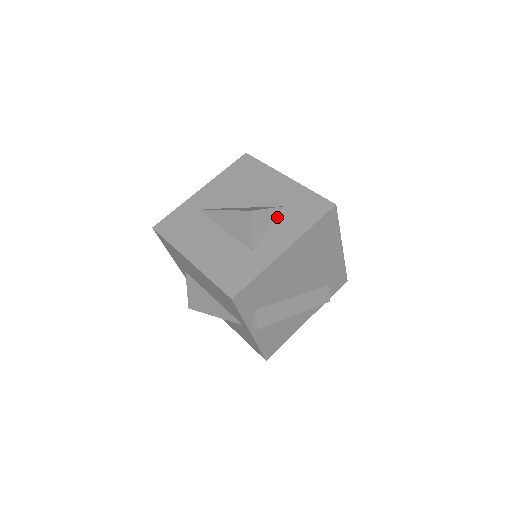
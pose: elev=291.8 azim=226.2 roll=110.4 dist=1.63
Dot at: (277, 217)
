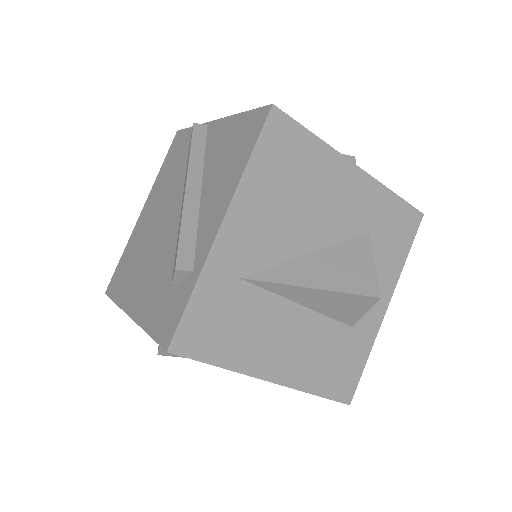
Dot at: occluded
